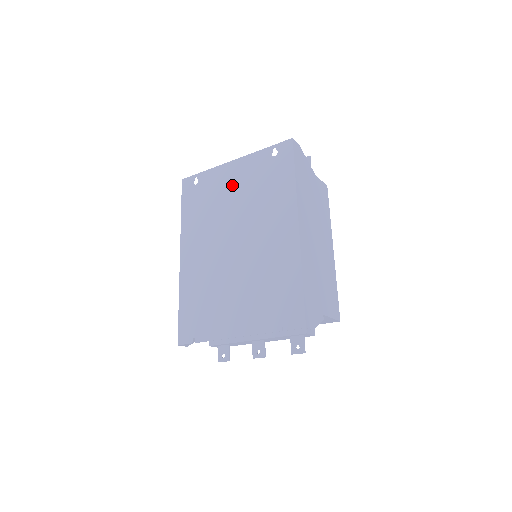
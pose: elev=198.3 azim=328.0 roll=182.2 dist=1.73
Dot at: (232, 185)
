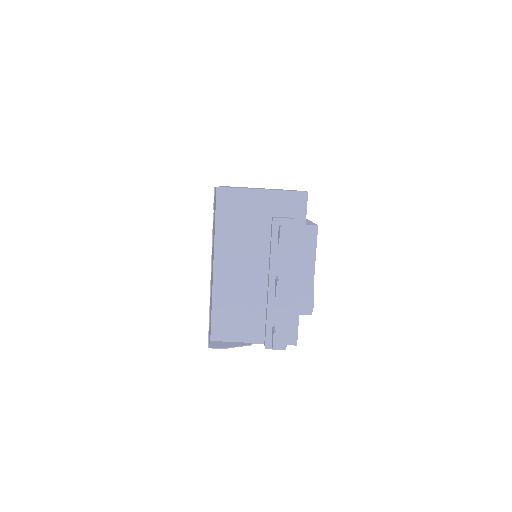
Dot at: occluded
